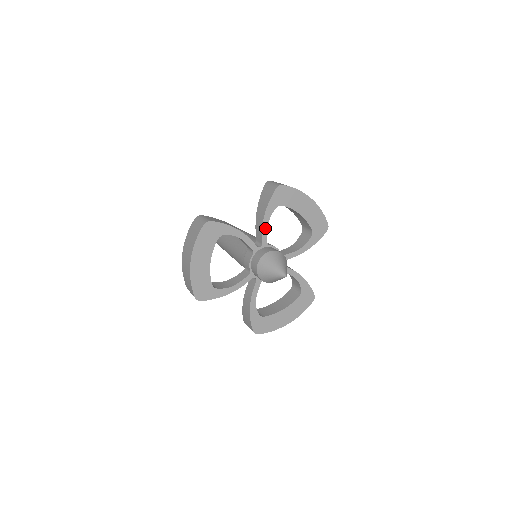
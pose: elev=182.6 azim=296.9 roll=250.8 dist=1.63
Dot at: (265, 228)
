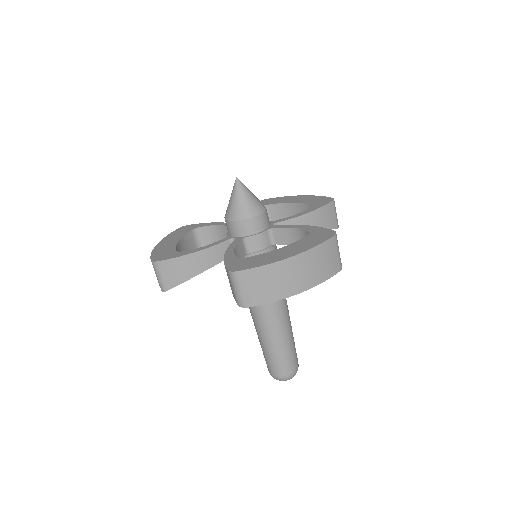
Dot at: occluded
